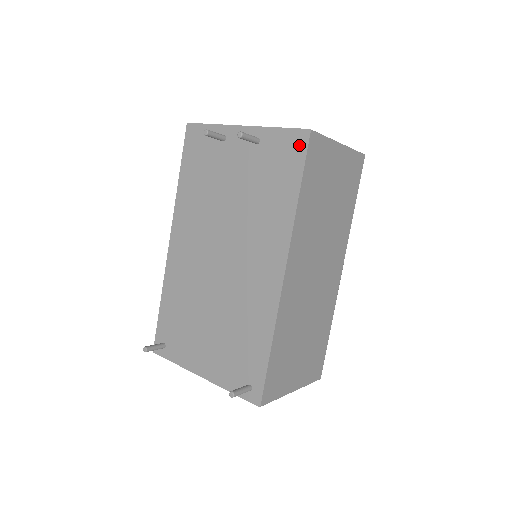
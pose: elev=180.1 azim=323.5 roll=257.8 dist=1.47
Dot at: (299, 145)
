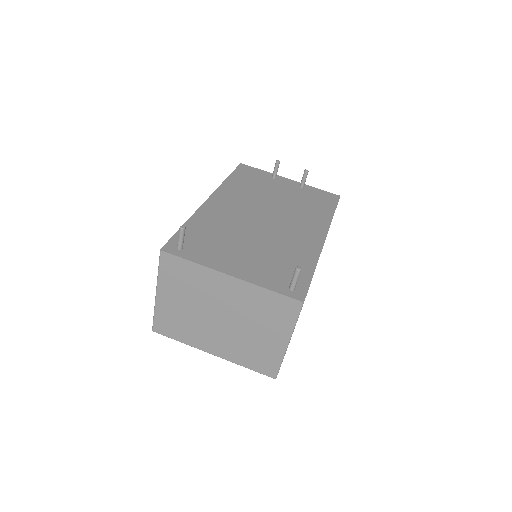
Dot at: (333, 198)
